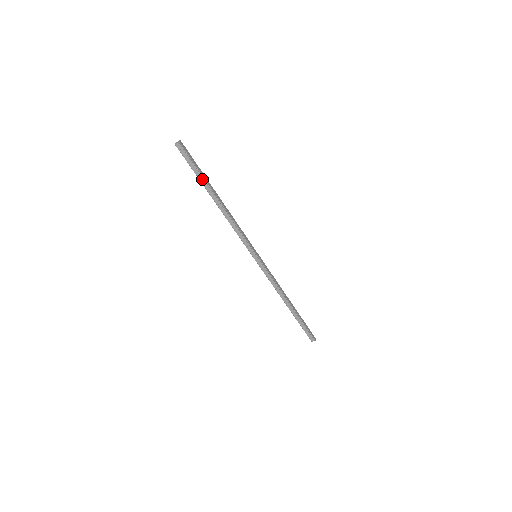
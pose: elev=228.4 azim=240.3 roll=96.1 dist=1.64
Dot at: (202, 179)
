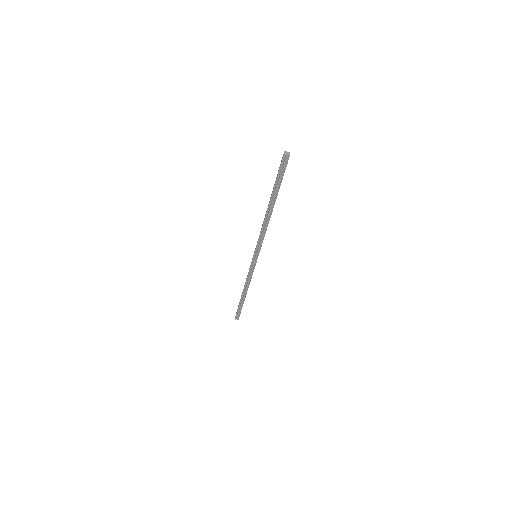
Dot at: (276, 190)
